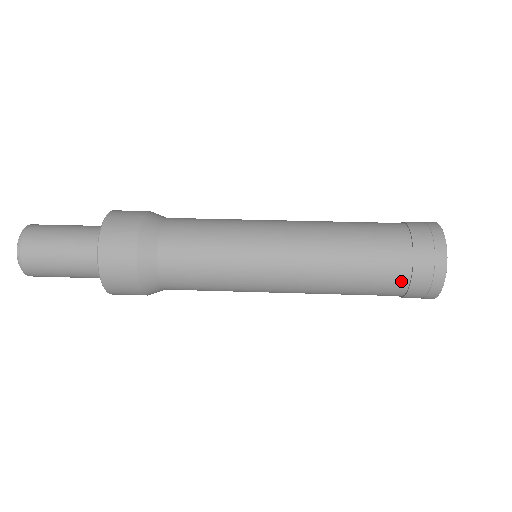
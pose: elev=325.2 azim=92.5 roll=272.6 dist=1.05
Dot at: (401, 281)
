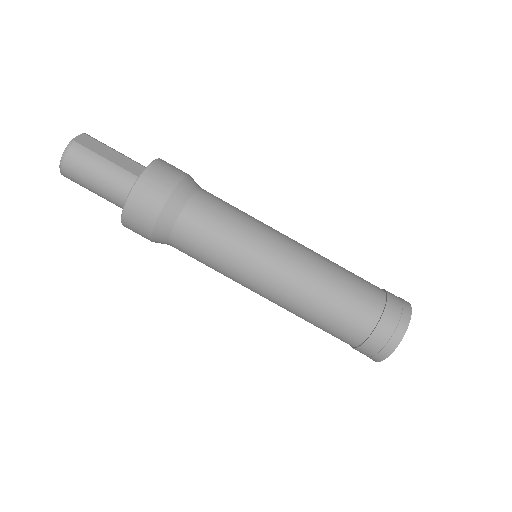
Dot at: occluded
